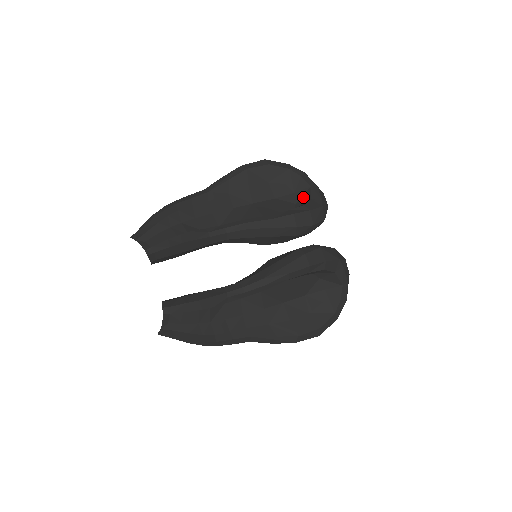
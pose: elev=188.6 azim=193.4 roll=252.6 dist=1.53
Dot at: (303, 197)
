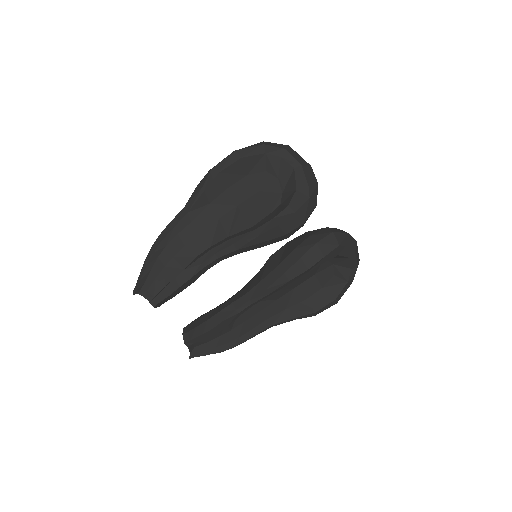
Dot at: (288, 184)
